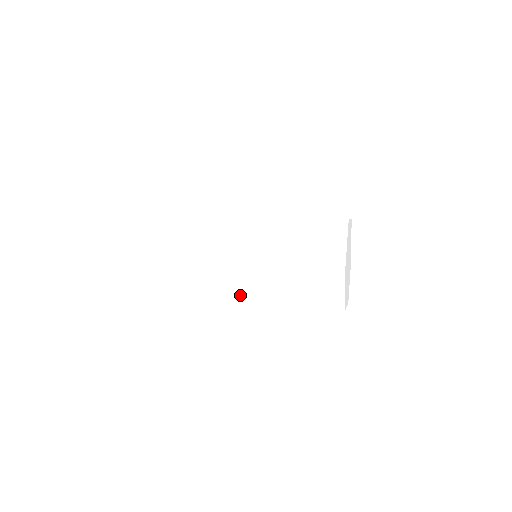
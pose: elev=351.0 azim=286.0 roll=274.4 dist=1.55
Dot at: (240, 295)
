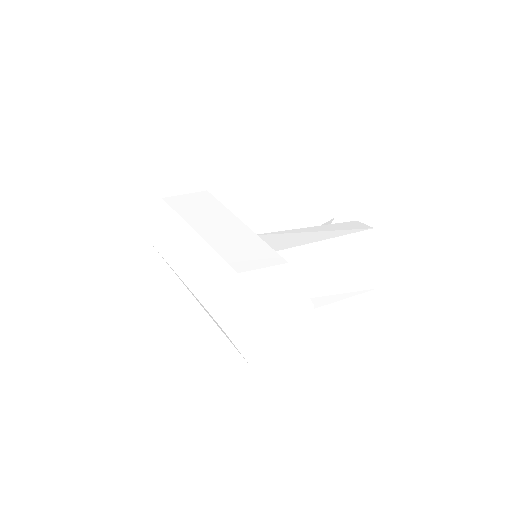
Dot at: occluded
